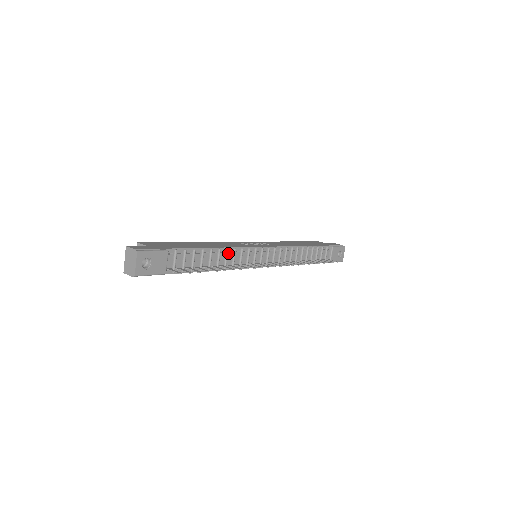
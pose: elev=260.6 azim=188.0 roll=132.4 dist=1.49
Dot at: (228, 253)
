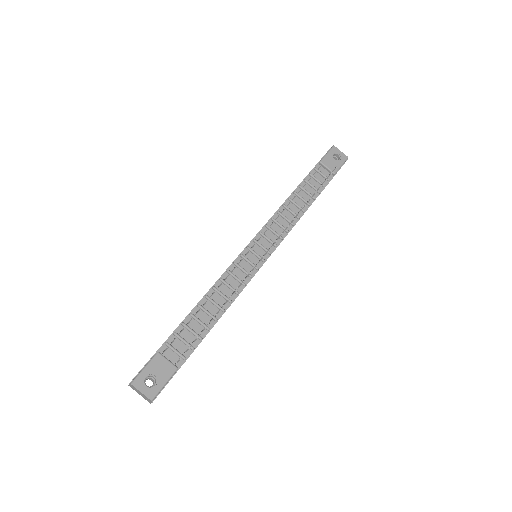
Dot at: (219, 289)
